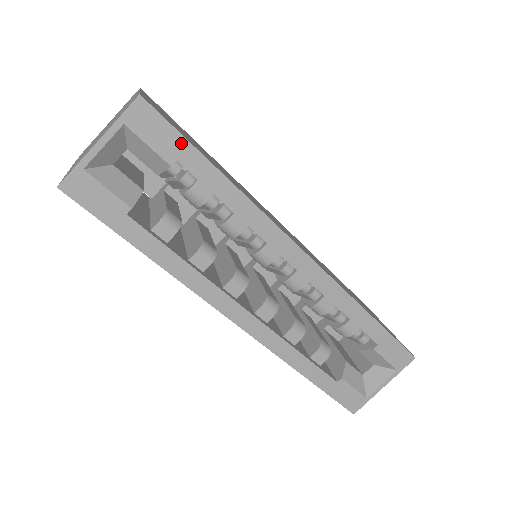
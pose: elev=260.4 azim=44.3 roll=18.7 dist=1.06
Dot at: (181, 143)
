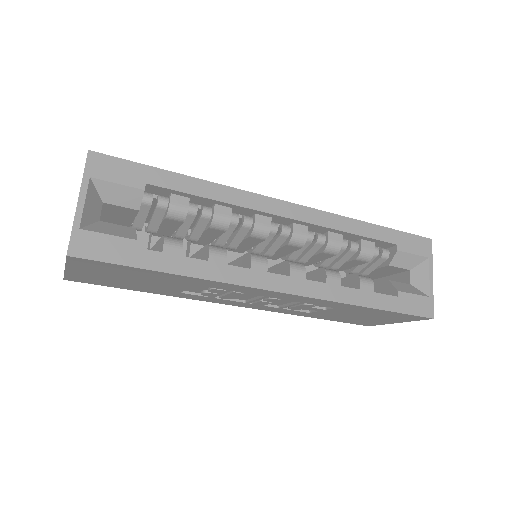
Dot at: (141, 169)
